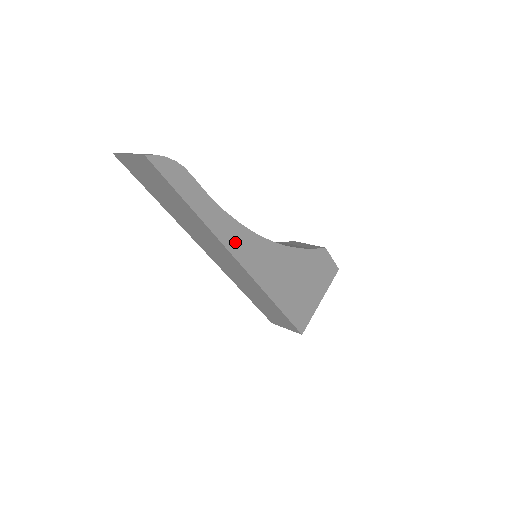
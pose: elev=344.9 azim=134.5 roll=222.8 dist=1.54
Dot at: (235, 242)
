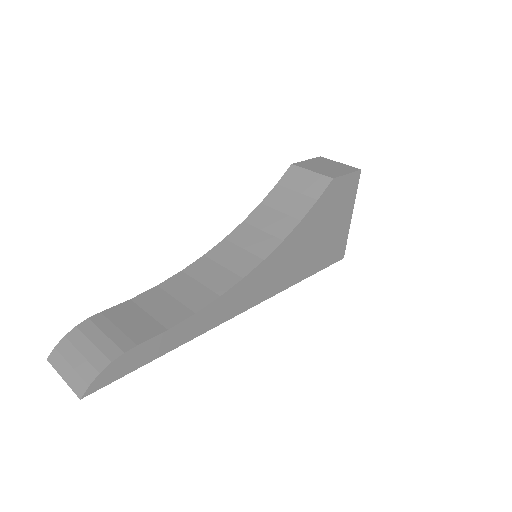
Dot at: (226, 310)
